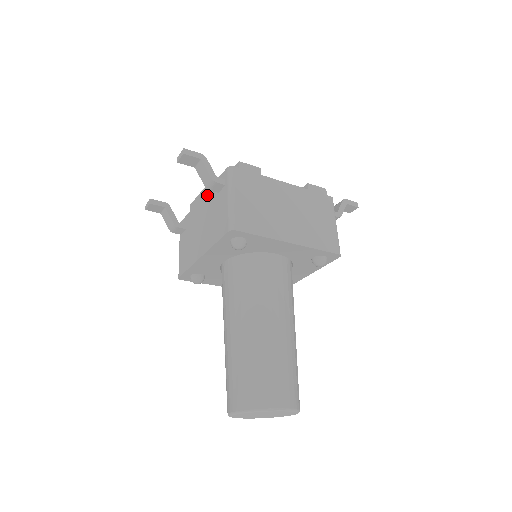
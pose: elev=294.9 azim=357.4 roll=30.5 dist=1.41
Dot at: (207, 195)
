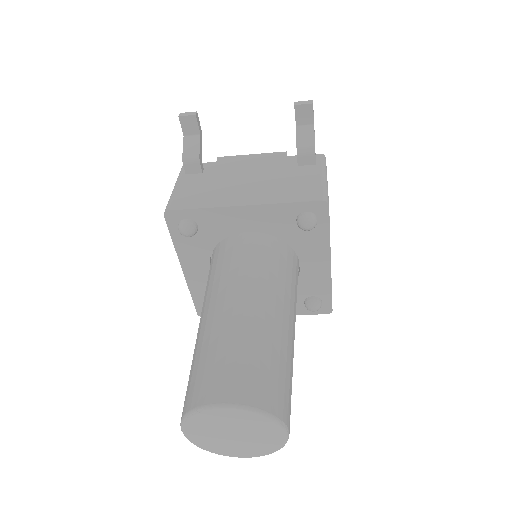
Dot at: (268, 160)
